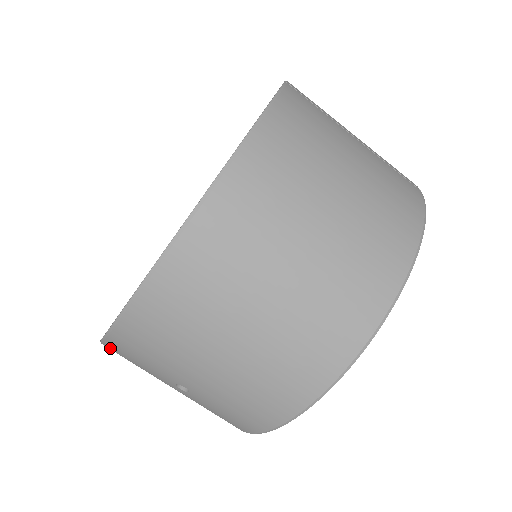
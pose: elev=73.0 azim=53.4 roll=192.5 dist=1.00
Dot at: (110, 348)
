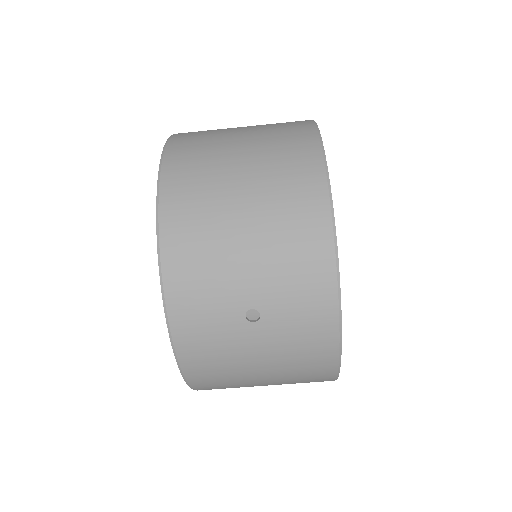
Dot at: (181, 341)
